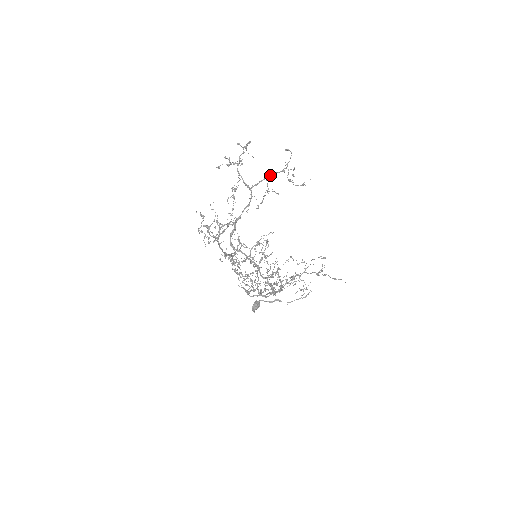
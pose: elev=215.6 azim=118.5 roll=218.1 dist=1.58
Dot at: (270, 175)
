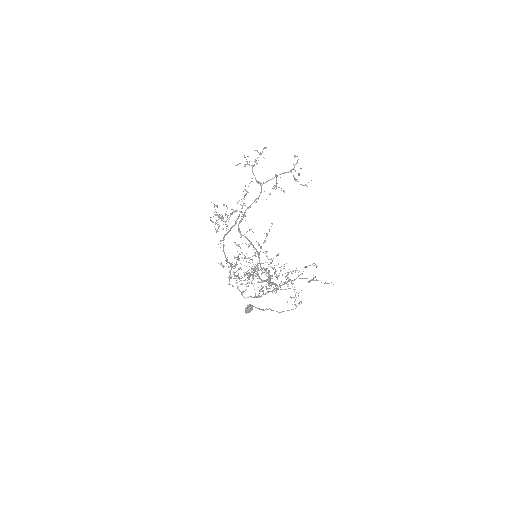
Dot at: (279, 174)
